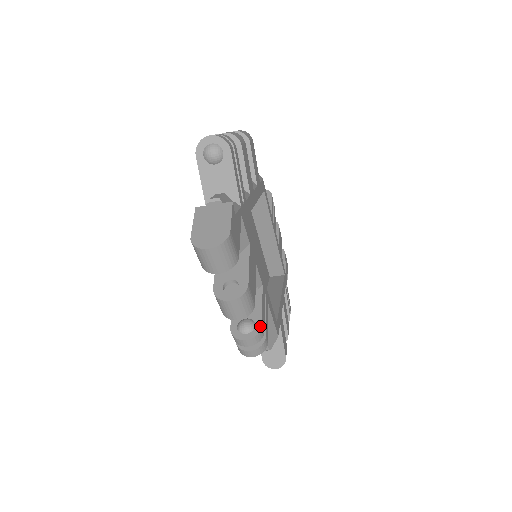
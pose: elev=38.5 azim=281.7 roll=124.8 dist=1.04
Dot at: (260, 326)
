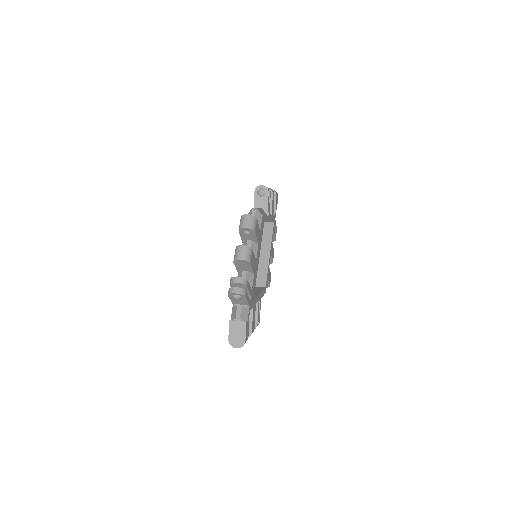
Dot at: (256, 325)
